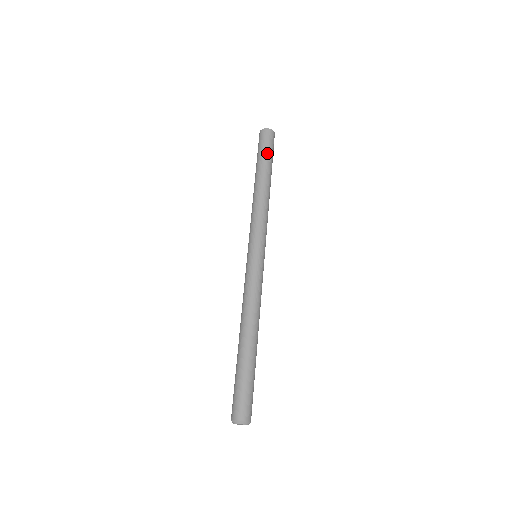
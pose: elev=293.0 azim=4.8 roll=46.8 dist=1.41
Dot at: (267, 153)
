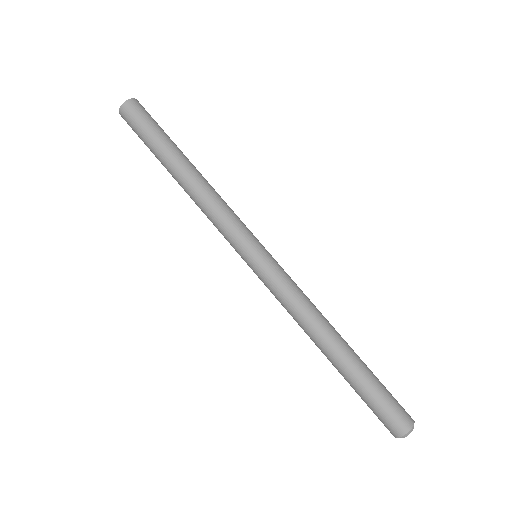
Dot at: (161, 130)
